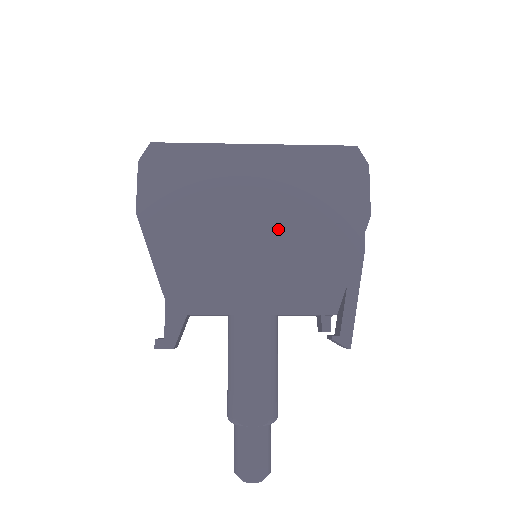
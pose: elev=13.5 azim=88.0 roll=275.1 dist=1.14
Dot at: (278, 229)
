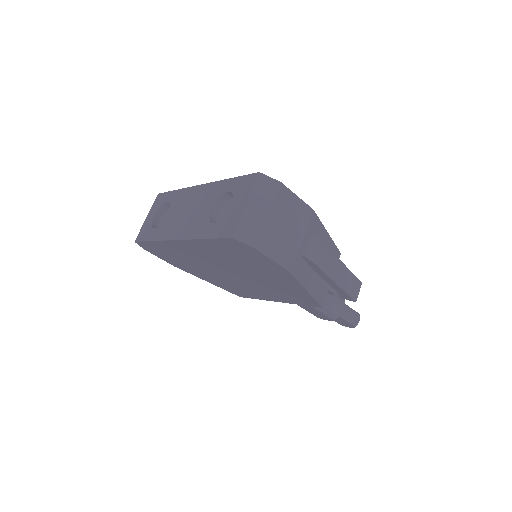
Dot at: (243, 275)
